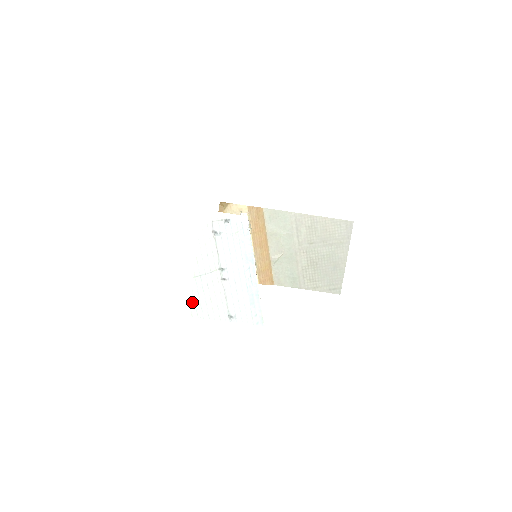
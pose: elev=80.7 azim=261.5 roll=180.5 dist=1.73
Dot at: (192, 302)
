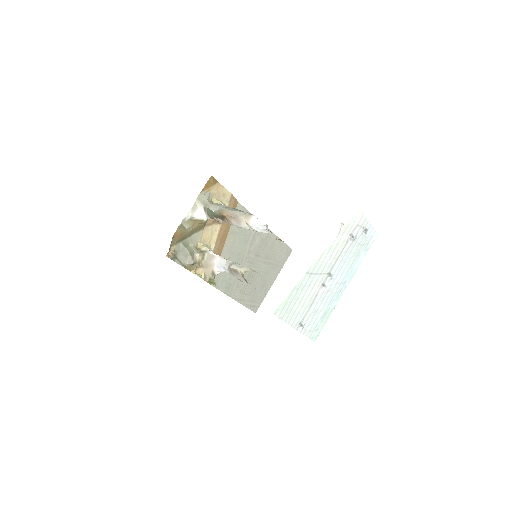
Dot at: (286, 299)
